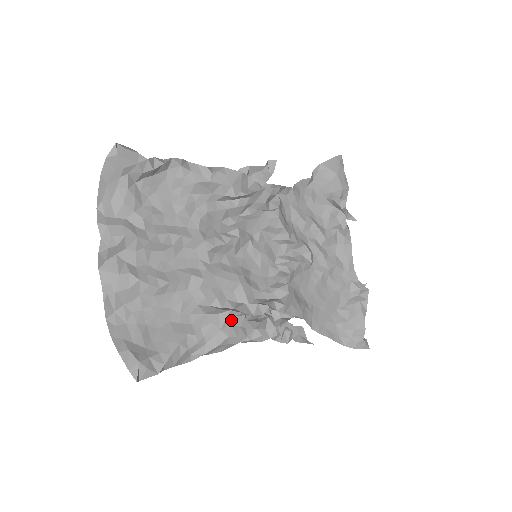
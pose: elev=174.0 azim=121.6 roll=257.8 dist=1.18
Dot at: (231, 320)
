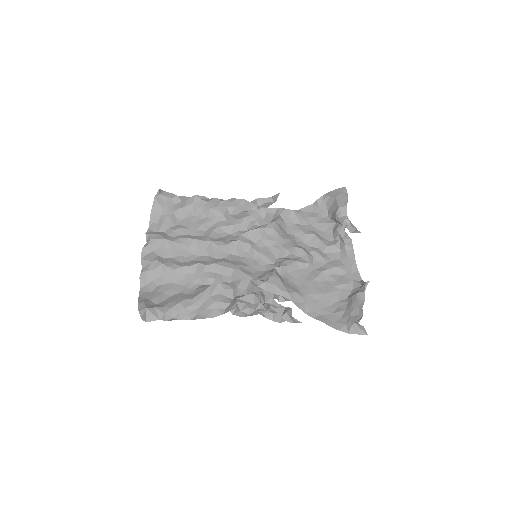
Dot at: (220, 291)
